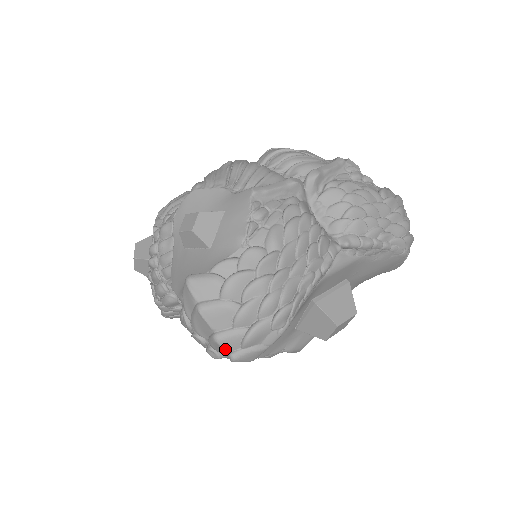
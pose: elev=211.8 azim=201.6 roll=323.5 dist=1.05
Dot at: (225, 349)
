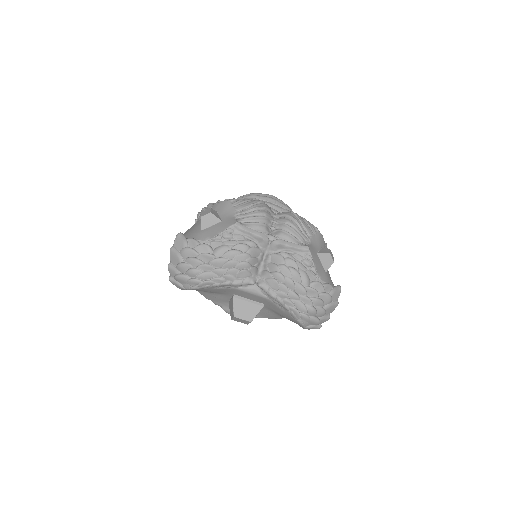
Dot at: (169, 272)
